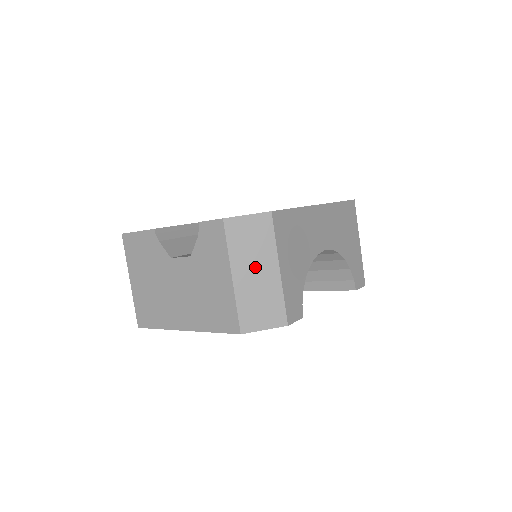
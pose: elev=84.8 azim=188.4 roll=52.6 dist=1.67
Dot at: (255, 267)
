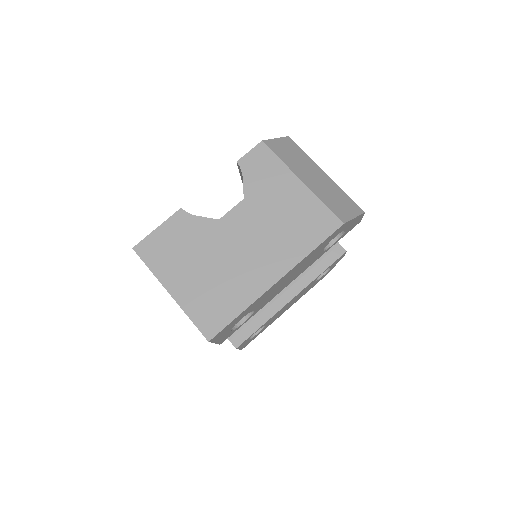
Dot at: (310, 173)
